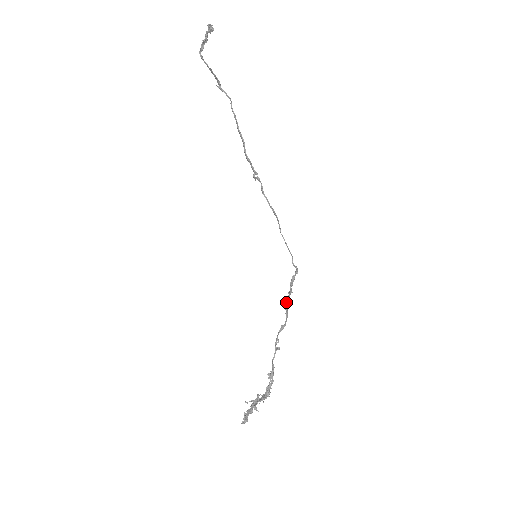
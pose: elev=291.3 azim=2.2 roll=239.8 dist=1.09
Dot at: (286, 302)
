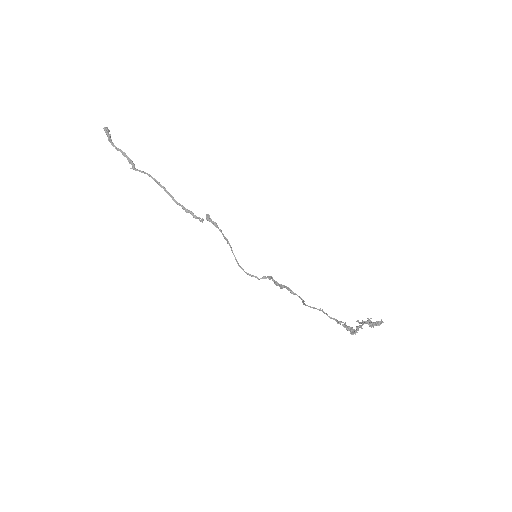
Dot at: (289, 288)
